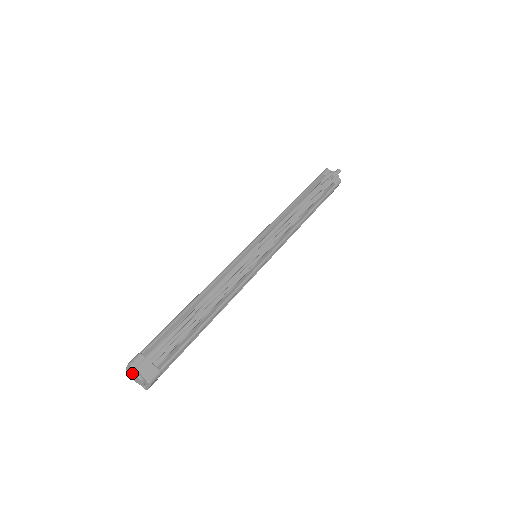
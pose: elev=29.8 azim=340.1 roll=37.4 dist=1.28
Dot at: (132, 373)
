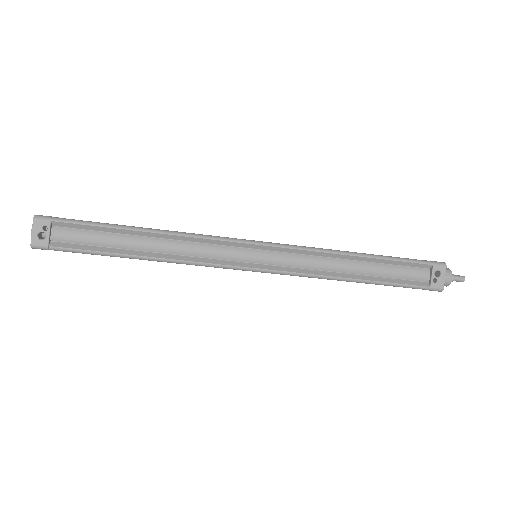
Dot at: occluded
